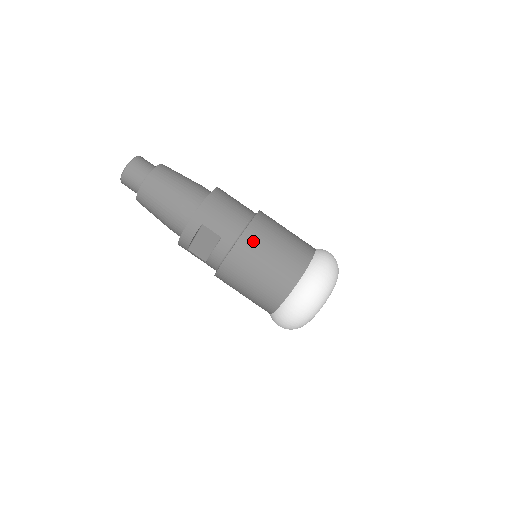
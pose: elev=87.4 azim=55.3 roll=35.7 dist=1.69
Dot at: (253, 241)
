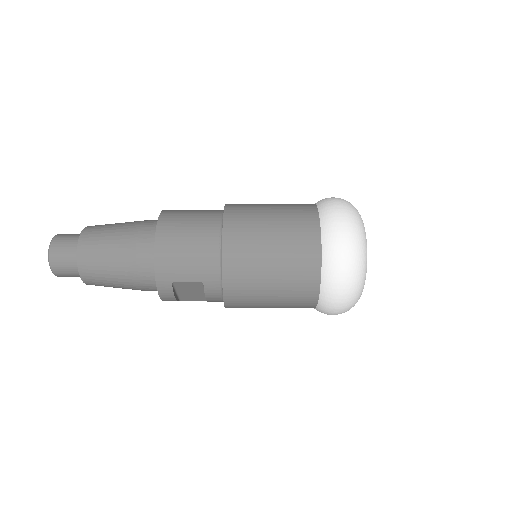
Dot at: (240, 267)
